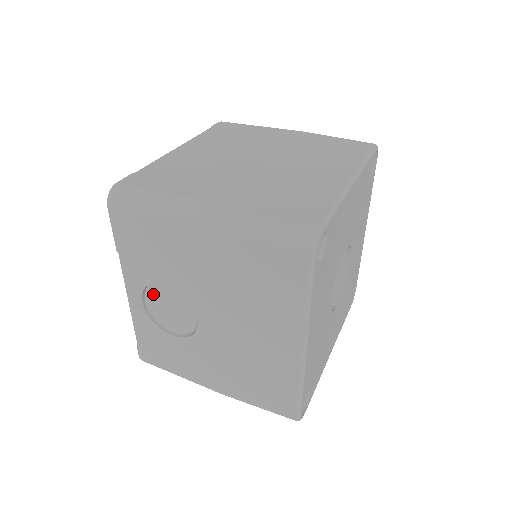
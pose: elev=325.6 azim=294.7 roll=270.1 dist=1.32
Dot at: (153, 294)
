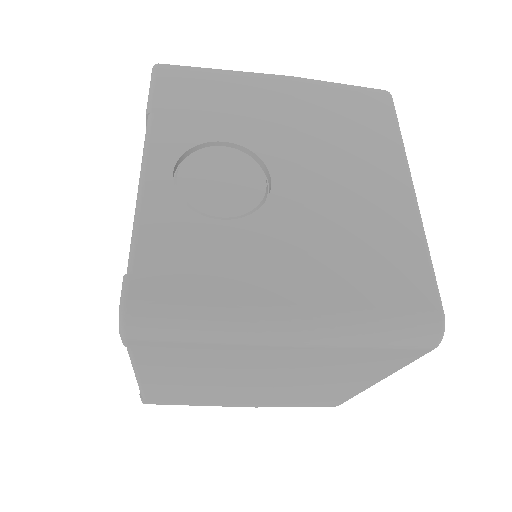
Dot at: (196, 161)
